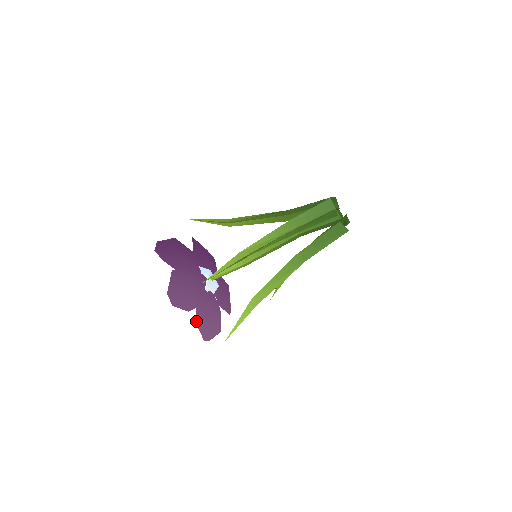
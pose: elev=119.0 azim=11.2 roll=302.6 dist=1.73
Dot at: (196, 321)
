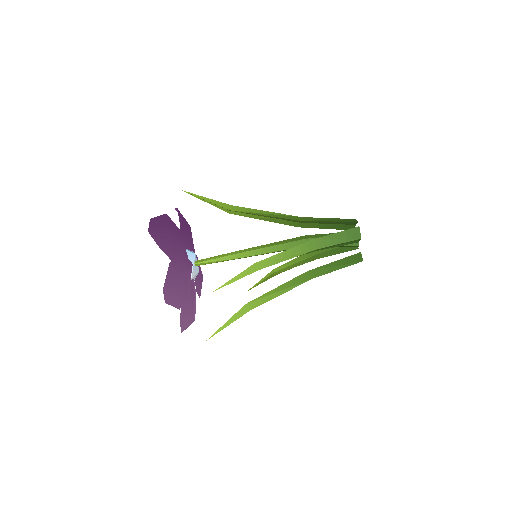
Dot at: (180, 316)
